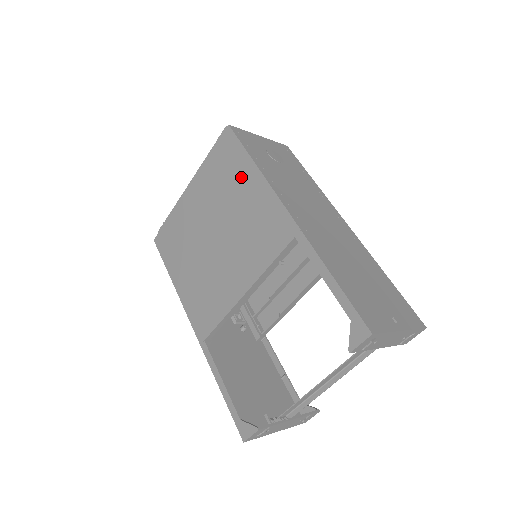
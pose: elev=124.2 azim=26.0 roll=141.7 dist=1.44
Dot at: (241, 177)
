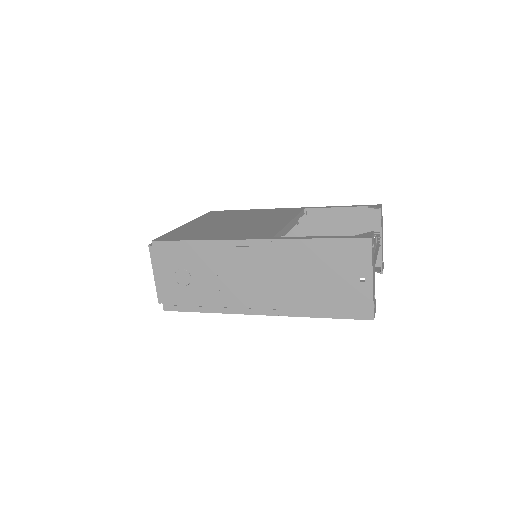
Dot at: (240, 212)
